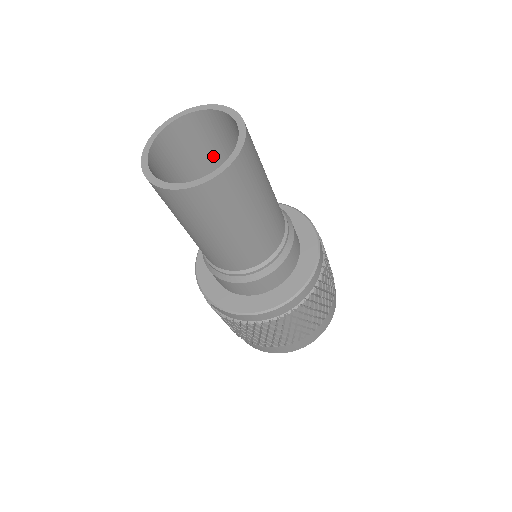
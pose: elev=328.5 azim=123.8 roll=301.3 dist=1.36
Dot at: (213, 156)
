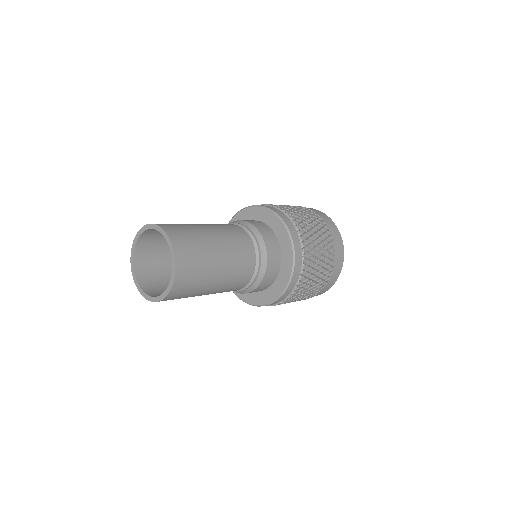
Dot at: occluded
